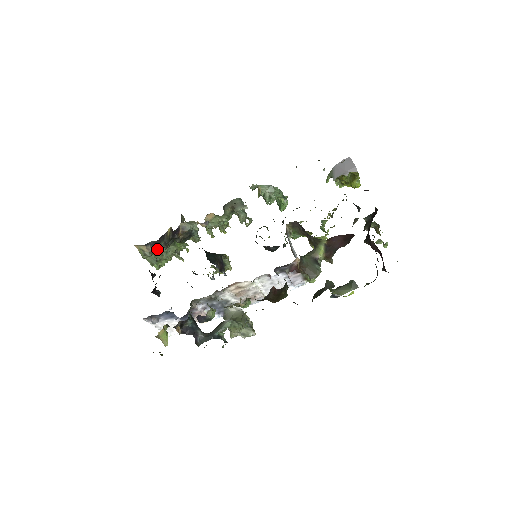
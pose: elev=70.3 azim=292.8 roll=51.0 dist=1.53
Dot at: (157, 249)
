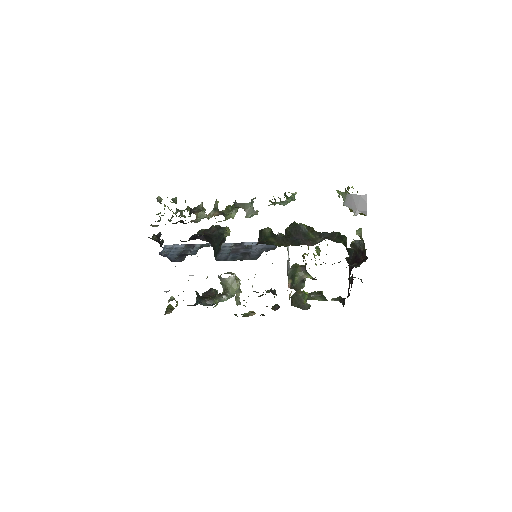
Dot at: (165, 224)
